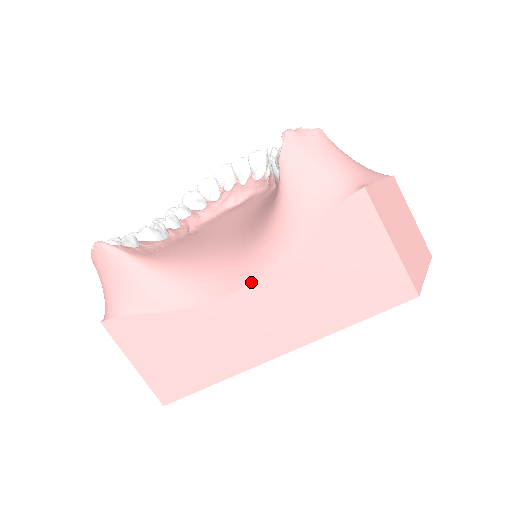
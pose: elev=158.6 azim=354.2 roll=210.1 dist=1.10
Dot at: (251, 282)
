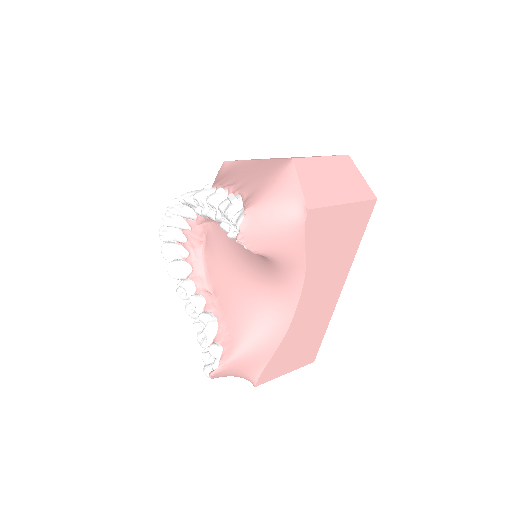
Dot at: (300, 296)
